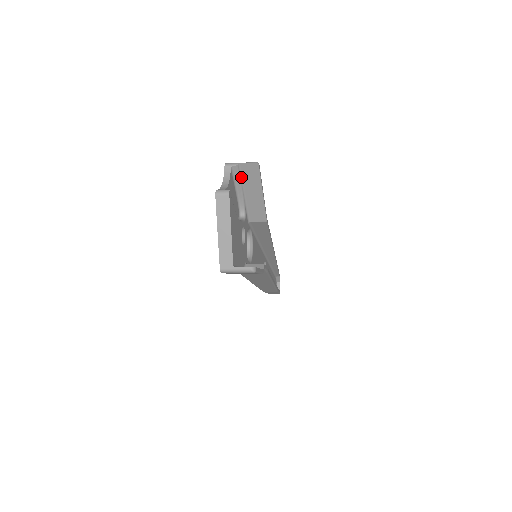
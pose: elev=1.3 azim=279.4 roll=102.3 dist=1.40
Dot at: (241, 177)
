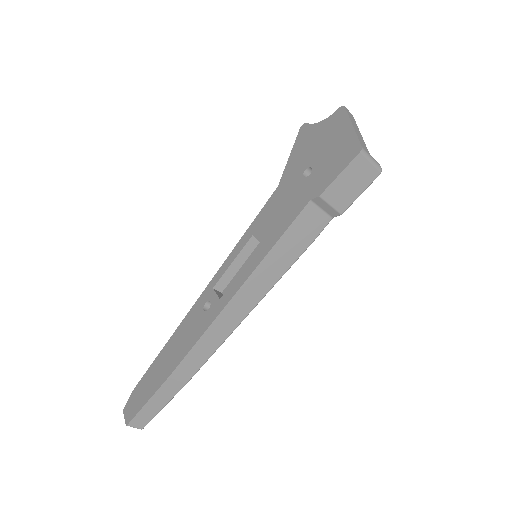
Dot at: occluded
